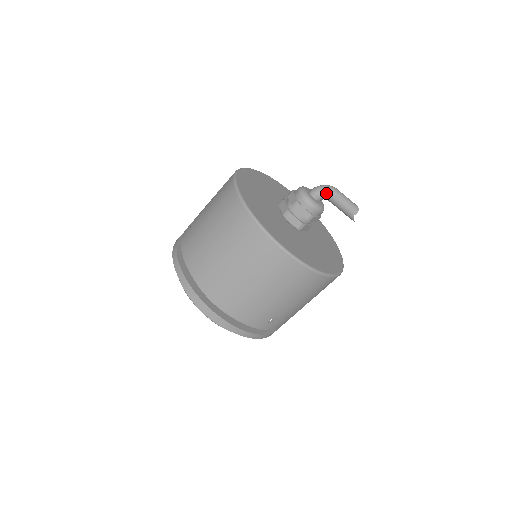
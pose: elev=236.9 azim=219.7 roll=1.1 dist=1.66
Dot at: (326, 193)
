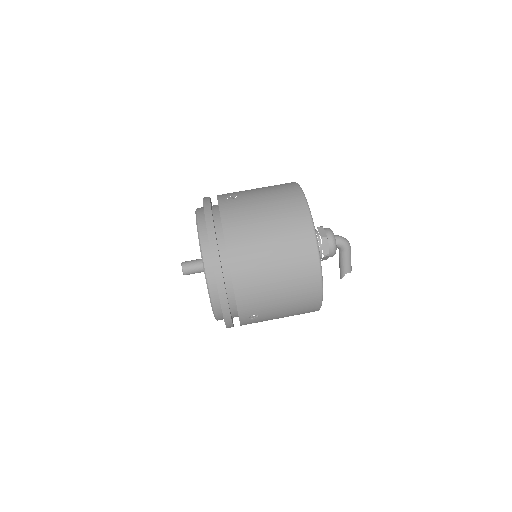
Dot at: (345, 245)
